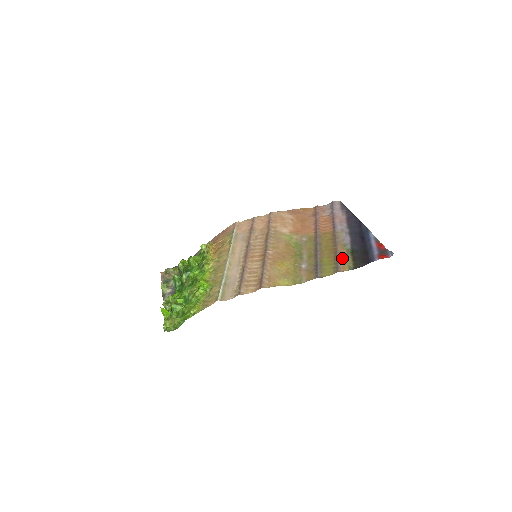
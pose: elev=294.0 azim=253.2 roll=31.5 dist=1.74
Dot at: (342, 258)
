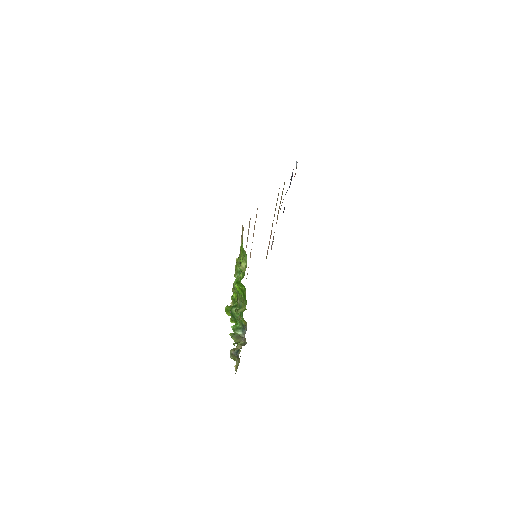
Dot at: occluded
